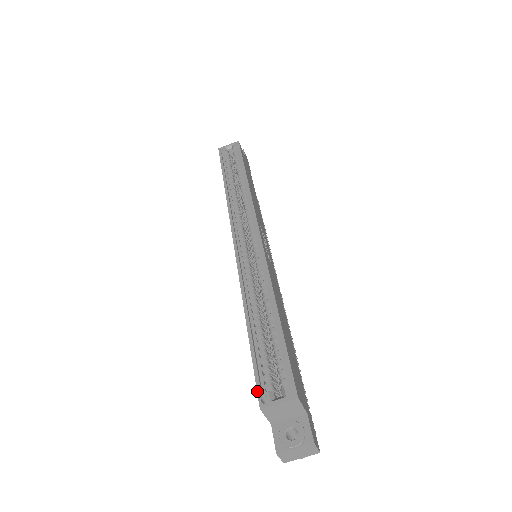
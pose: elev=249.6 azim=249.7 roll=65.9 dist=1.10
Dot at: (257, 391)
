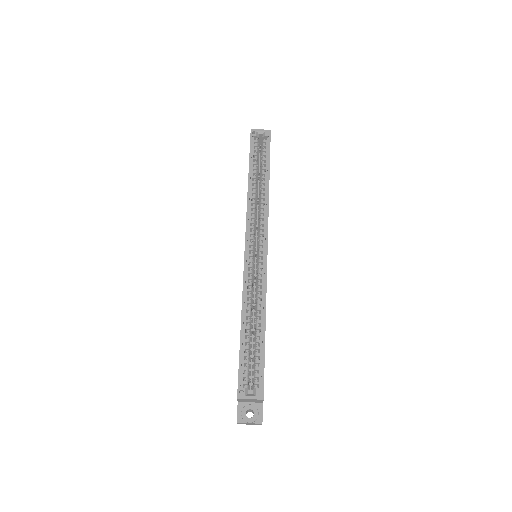
Dot at: (238, 385)
